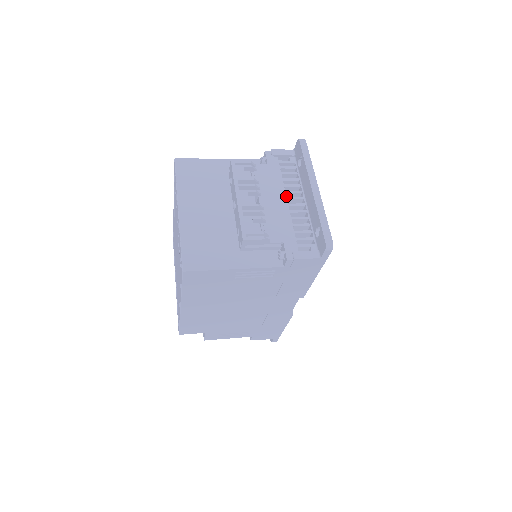
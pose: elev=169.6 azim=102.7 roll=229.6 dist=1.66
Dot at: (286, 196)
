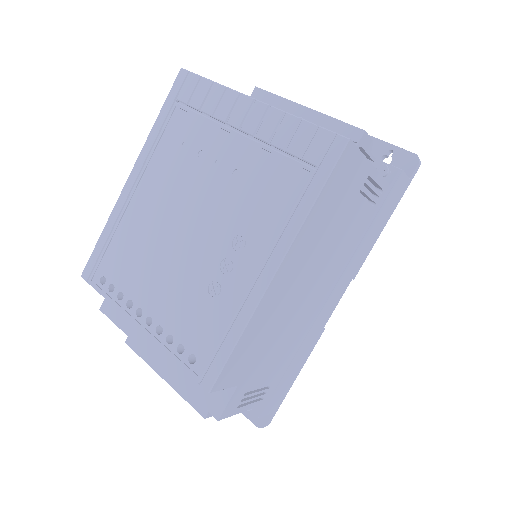
Dot at: occluded
